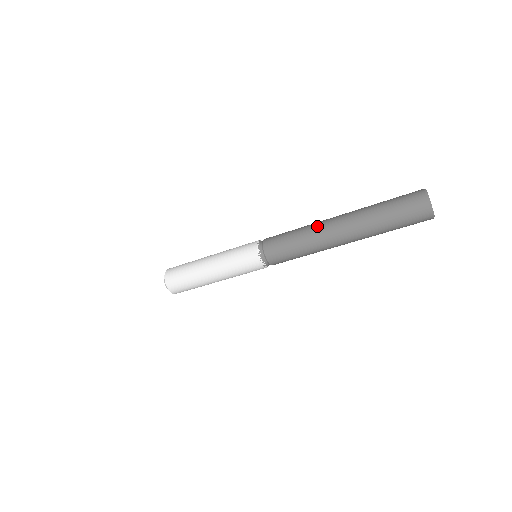
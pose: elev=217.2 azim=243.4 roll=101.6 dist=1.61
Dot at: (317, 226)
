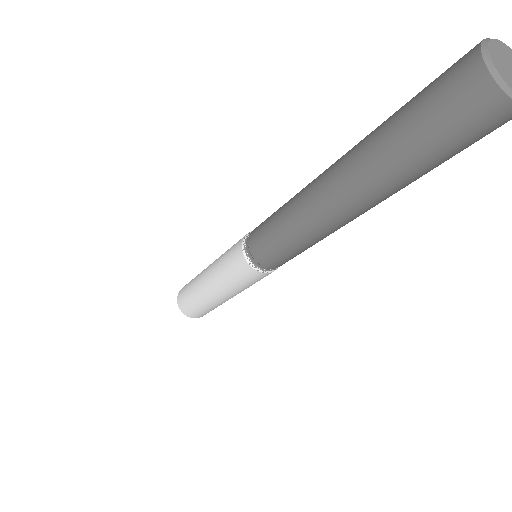
Dot at: (309, 217)
